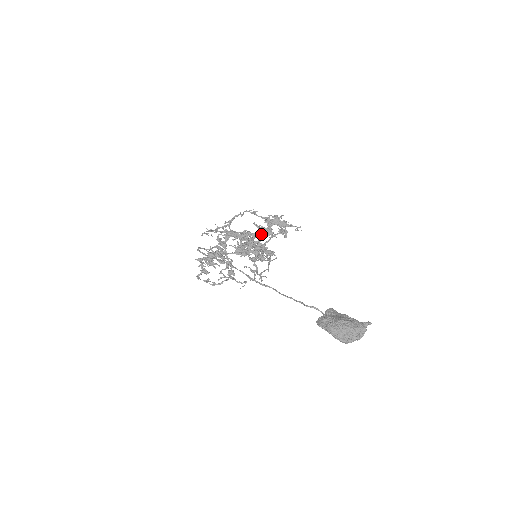
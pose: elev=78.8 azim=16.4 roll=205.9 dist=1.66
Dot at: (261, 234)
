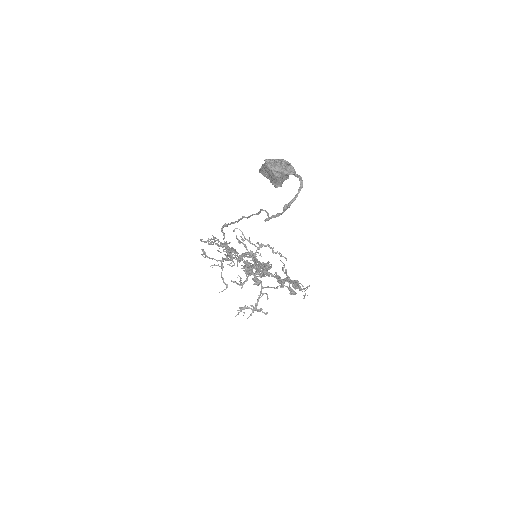
Dot at: occluded
